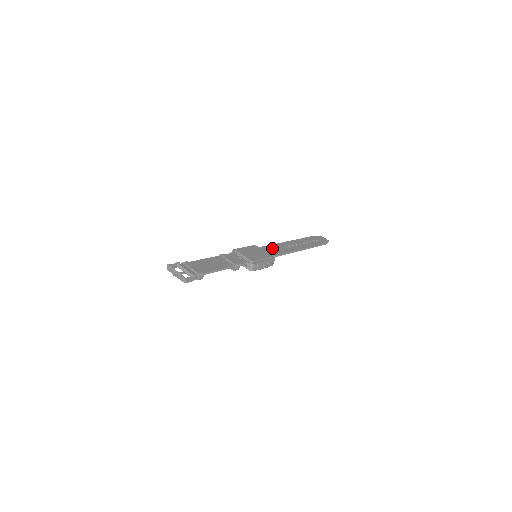
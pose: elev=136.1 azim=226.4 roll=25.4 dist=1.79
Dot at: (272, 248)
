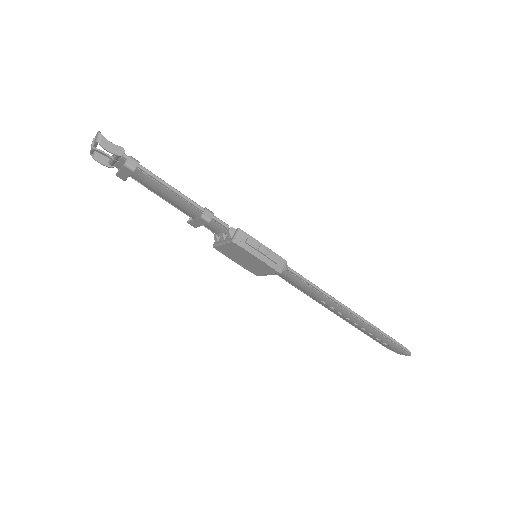
Dot at: occluded
